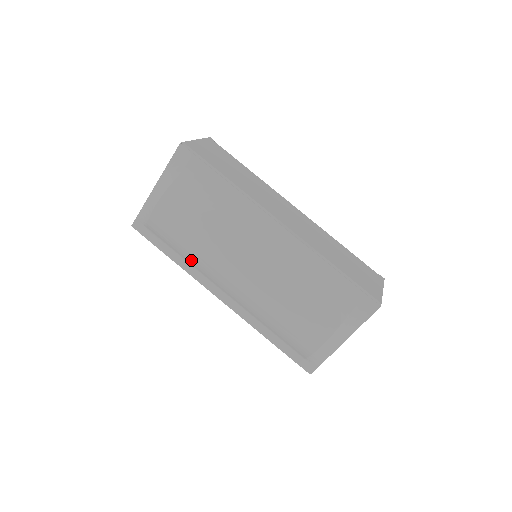
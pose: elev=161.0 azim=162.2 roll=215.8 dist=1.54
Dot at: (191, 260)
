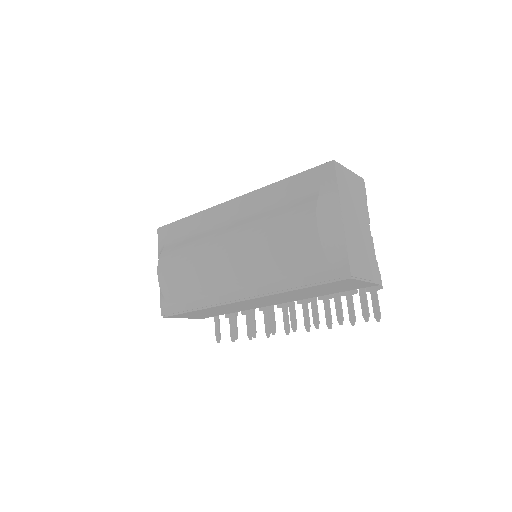
Dot at: (200, 288)
